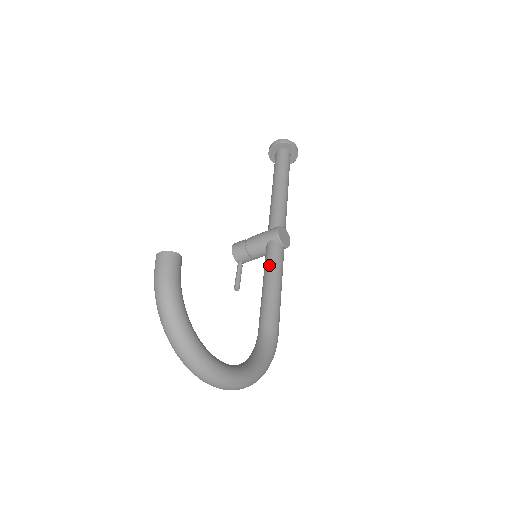
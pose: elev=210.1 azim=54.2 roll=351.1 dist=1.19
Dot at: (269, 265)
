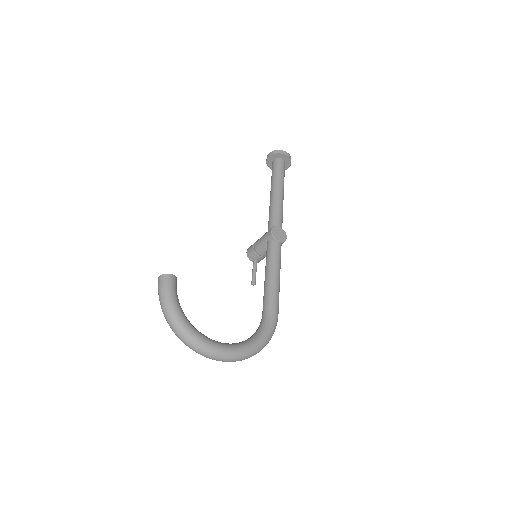
Dot at: (267, 261)
